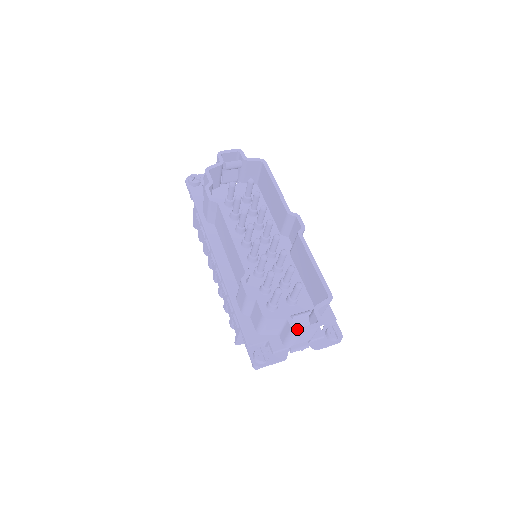
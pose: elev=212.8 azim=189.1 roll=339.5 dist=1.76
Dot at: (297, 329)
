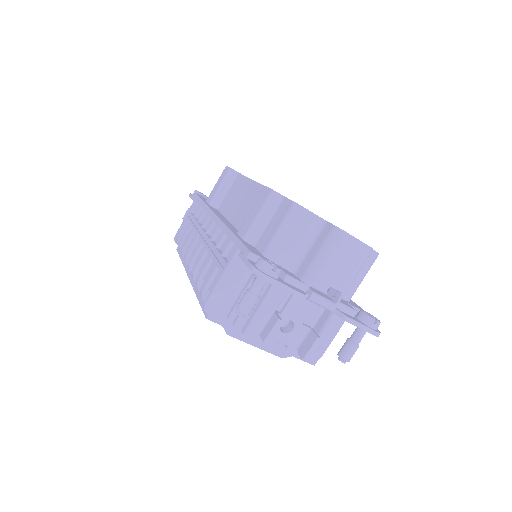
Dot at: occluded
